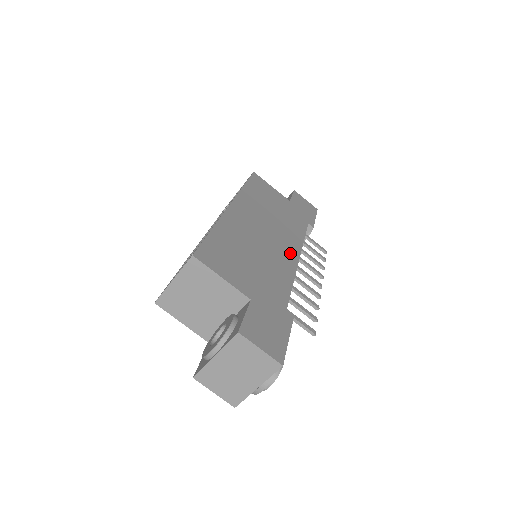
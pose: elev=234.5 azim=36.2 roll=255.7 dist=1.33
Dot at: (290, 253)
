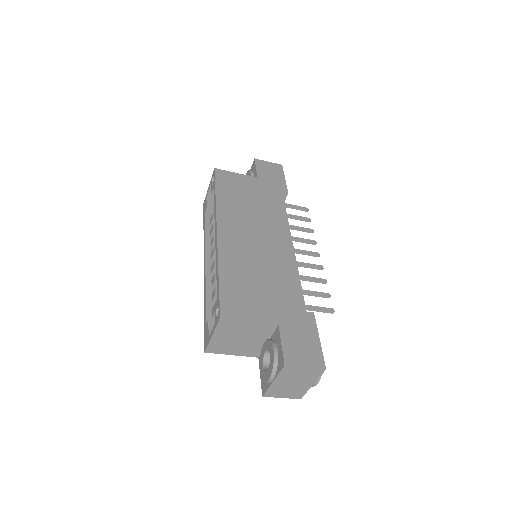
Dot at: (284, 245)
